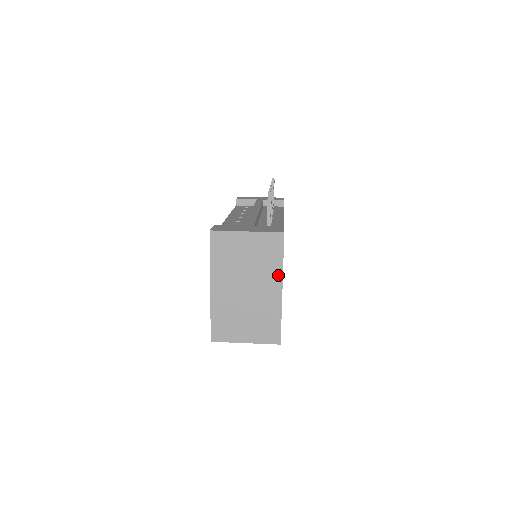
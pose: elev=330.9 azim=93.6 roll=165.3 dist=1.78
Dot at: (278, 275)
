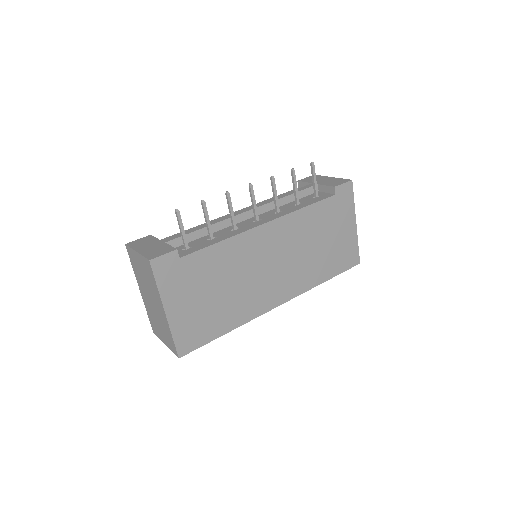
Dot at: (159, 297)
